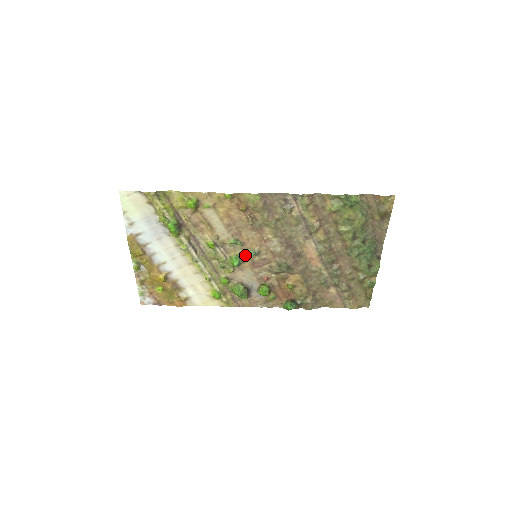
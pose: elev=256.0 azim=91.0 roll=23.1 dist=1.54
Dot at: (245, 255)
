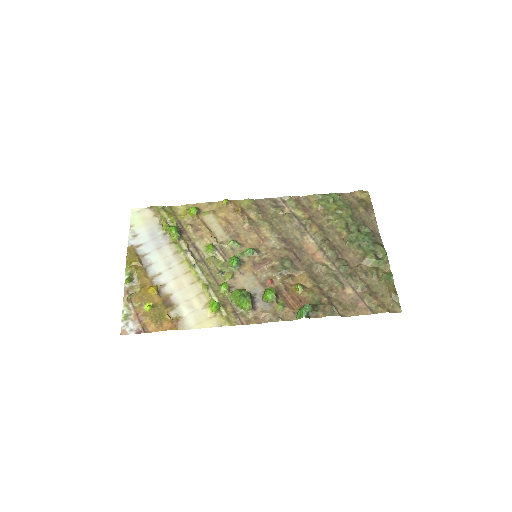
Dot at: (244, 253)
